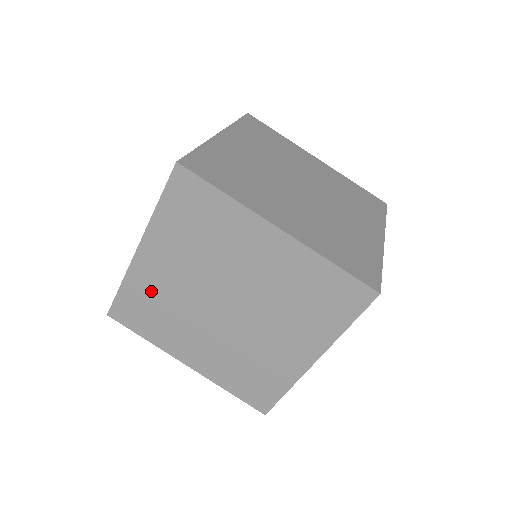
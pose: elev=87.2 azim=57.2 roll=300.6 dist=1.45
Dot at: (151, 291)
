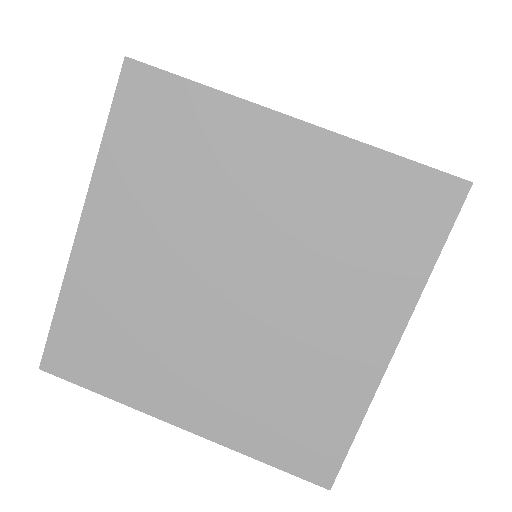
Dot at: (108, 298)
